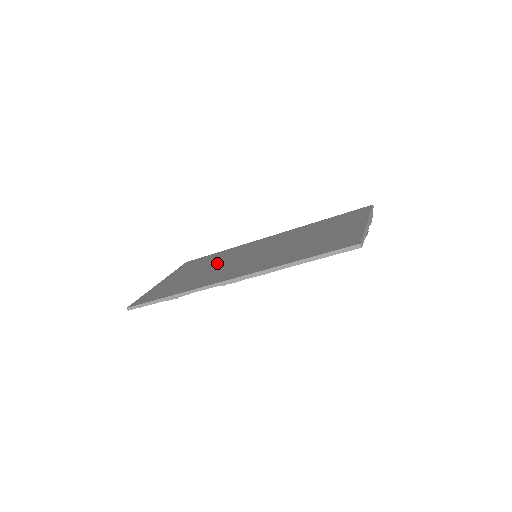
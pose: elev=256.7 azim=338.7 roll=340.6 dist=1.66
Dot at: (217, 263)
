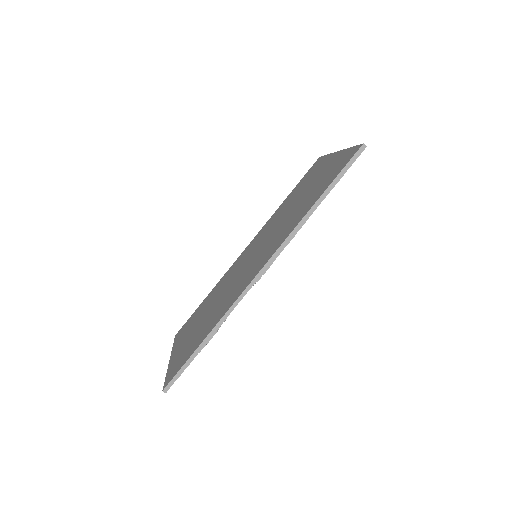
Dot at: (219, 294)
